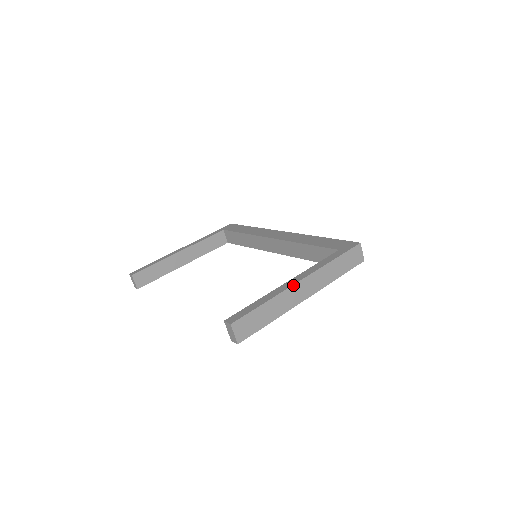
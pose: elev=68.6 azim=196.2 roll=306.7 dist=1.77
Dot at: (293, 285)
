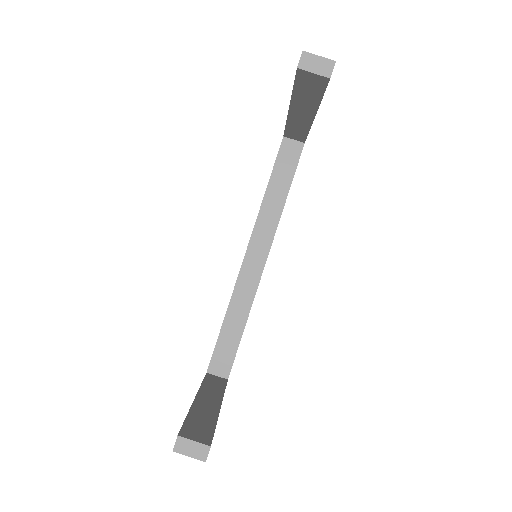
Dot at: occluded
